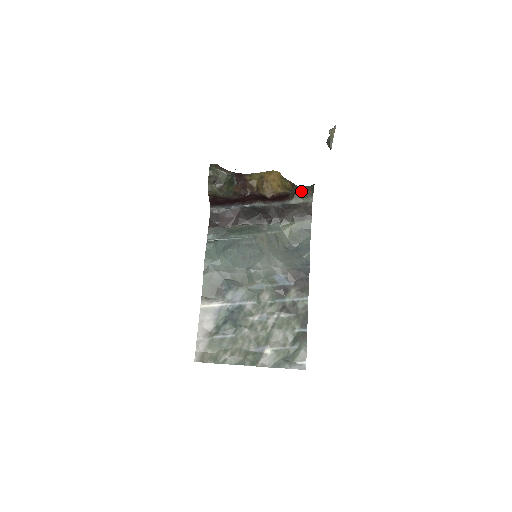
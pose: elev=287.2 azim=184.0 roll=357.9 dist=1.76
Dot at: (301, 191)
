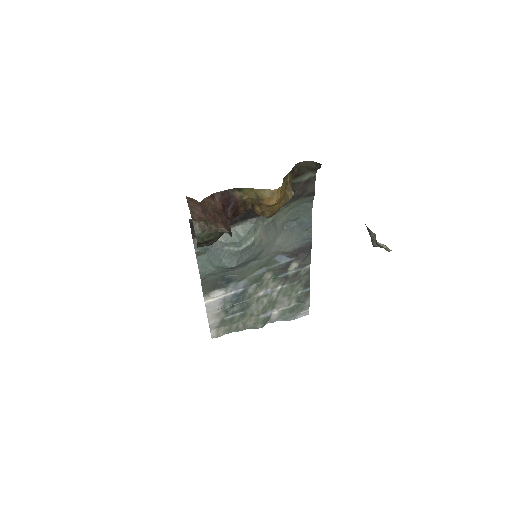
Dot at: (302, 168)
